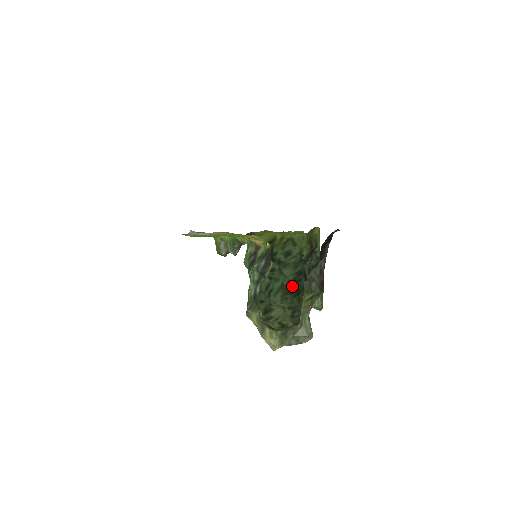
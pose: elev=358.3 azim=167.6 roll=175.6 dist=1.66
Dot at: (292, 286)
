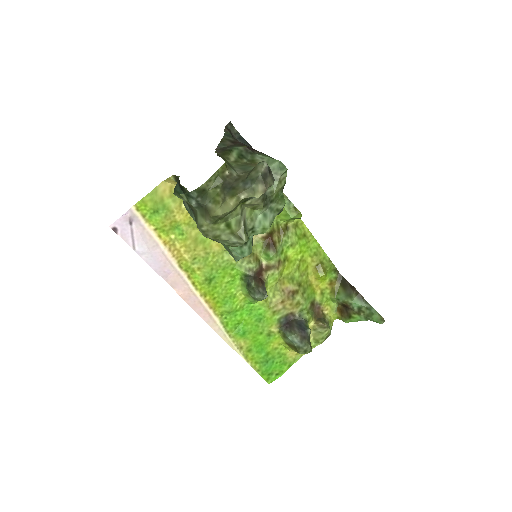
Dot at: occluded
